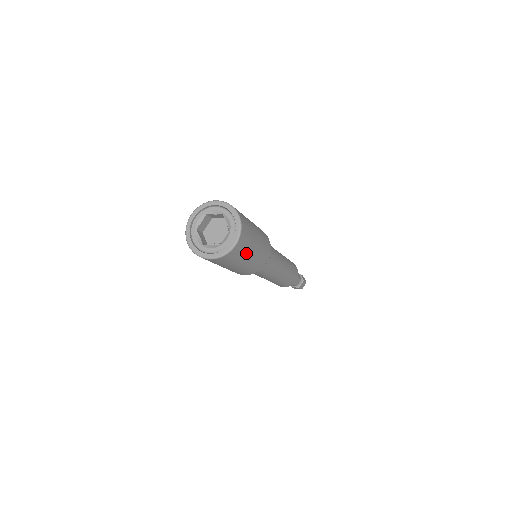
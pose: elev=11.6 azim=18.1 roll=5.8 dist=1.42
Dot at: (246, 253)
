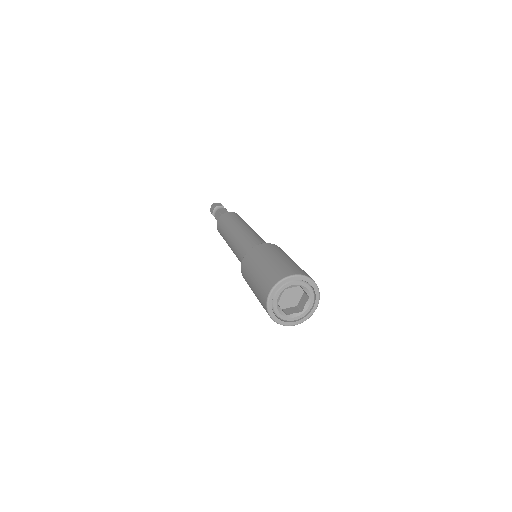
Dot at: occluded
